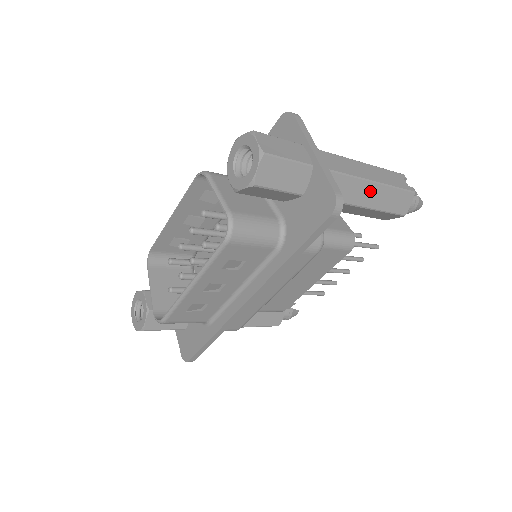
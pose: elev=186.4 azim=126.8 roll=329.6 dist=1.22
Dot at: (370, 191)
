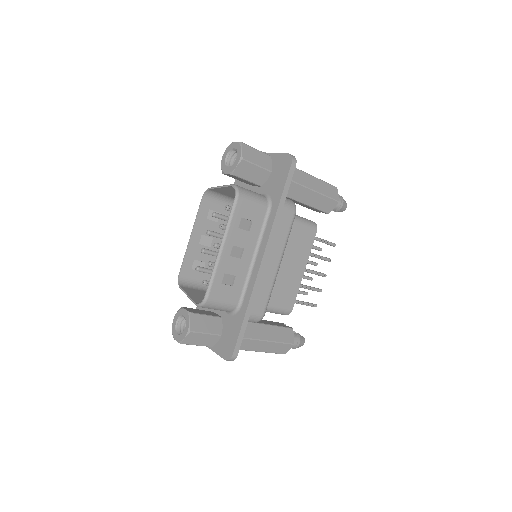
Dot at: (309, 179)
